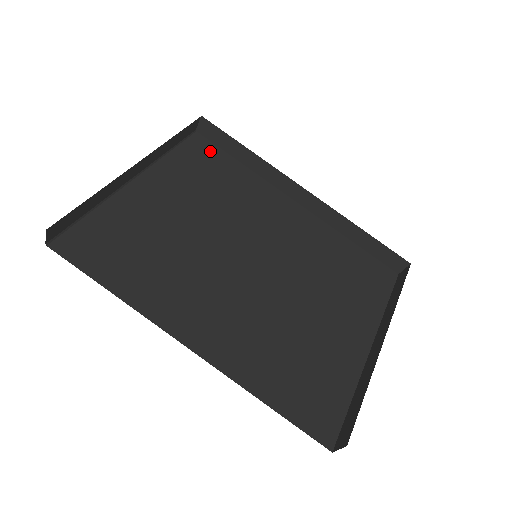
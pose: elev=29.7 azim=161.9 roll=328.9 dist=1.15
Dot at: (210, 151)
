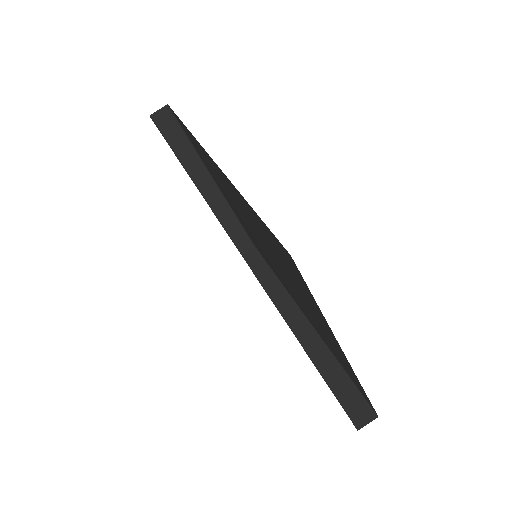
Dot at: occluded
